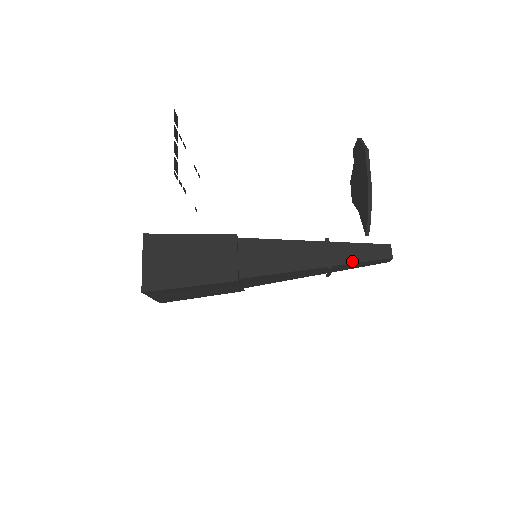
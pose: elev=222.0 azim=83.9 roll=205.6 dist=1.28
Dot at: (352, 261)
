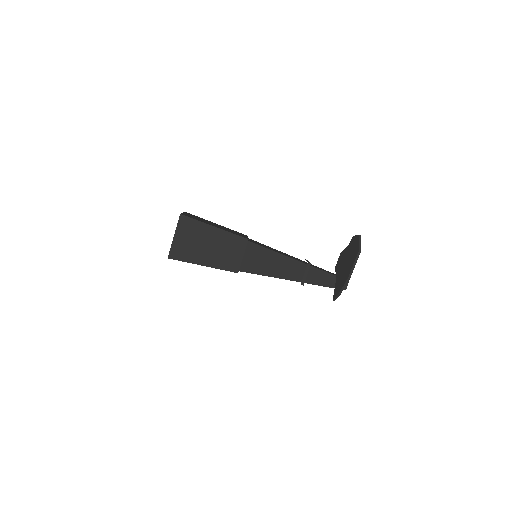
Dot at: (319, 284)
